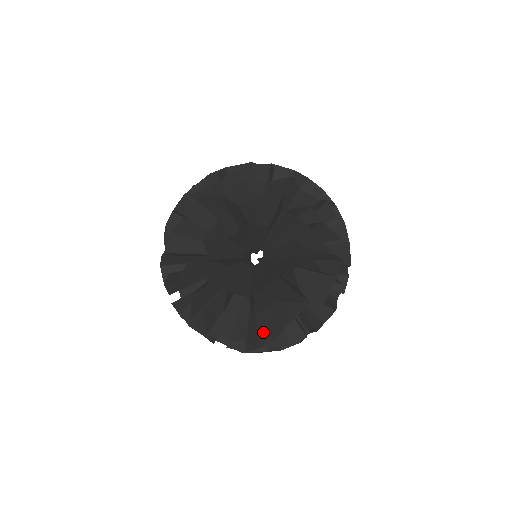
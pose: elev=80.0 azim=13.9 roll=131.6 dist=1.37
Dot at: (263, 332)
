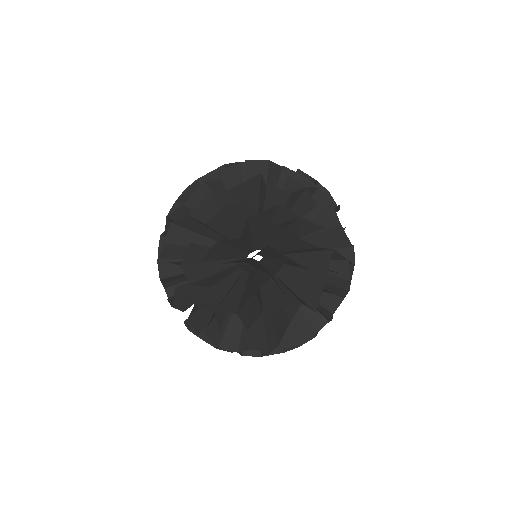
Dot at: (270, 337)
